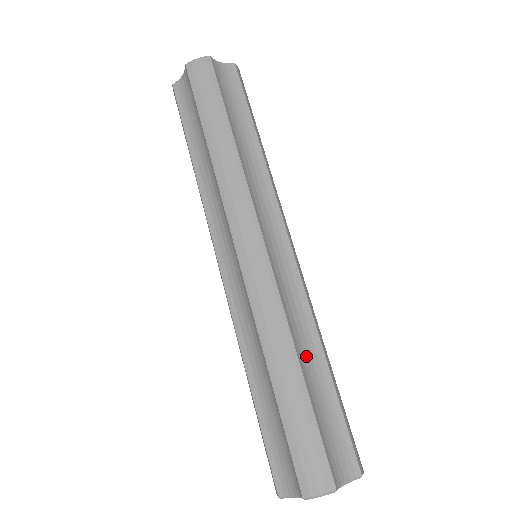
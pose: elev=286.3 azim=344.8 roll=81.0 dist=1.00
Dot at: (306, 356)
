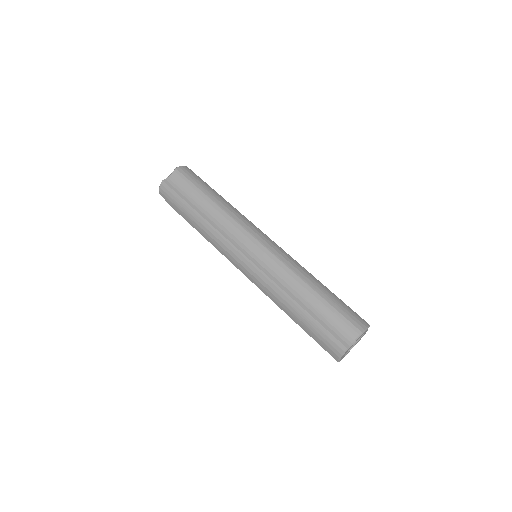
Dot at: (300, 294)
